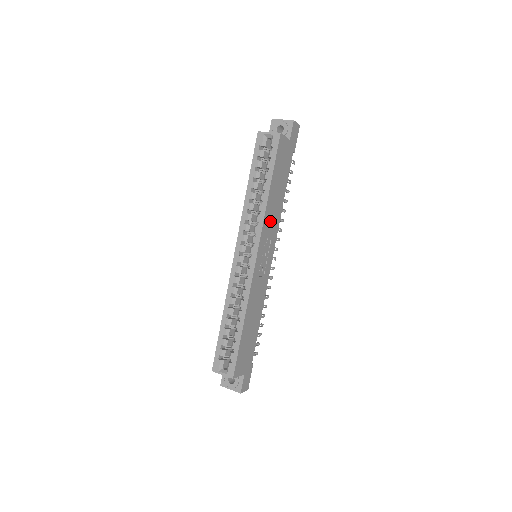
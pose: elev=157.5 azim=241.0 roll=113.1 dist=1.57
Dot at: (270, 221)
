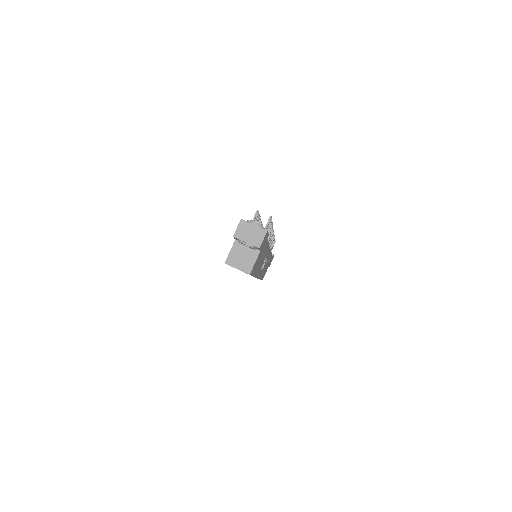
Dot at: occluded
